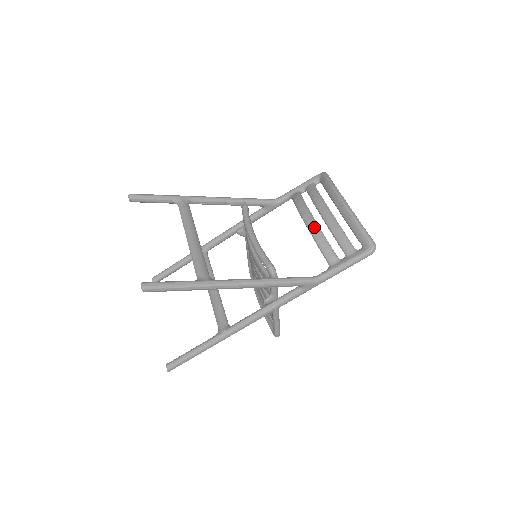
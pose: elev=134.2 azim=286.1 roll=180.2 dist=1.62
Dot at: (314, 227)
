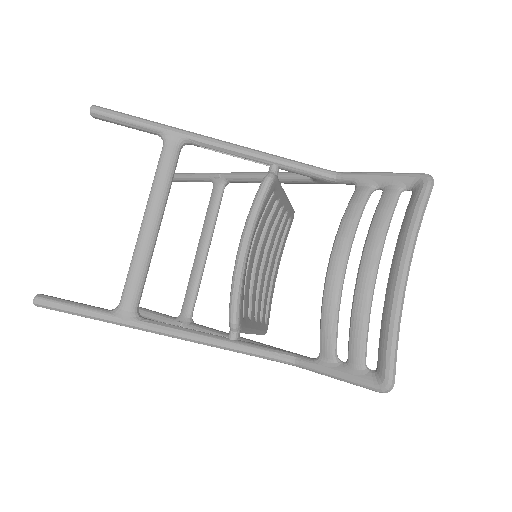
Dot at: (332, 290)
